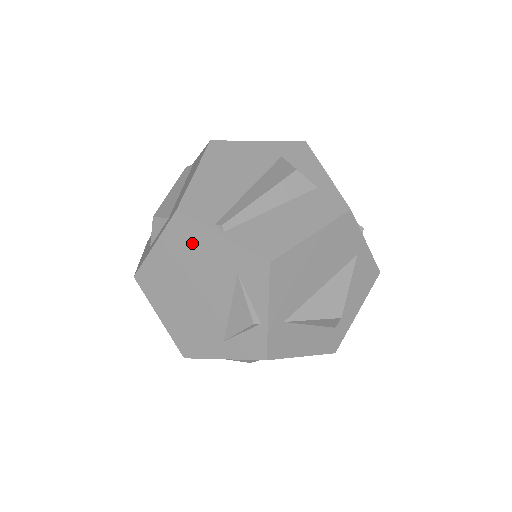
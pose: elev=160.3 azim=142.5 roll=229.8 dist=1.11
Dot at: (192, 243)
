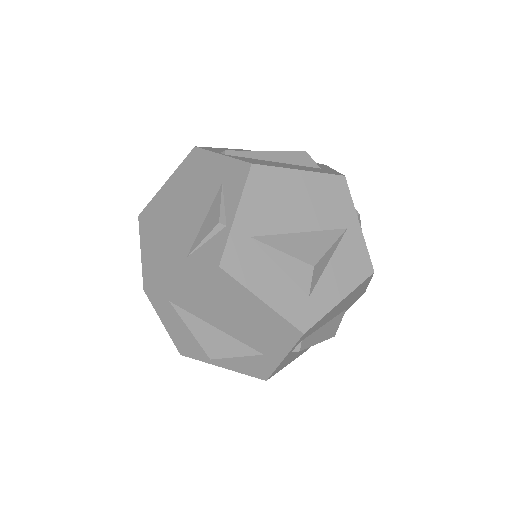
Dot at: (196, 169)
